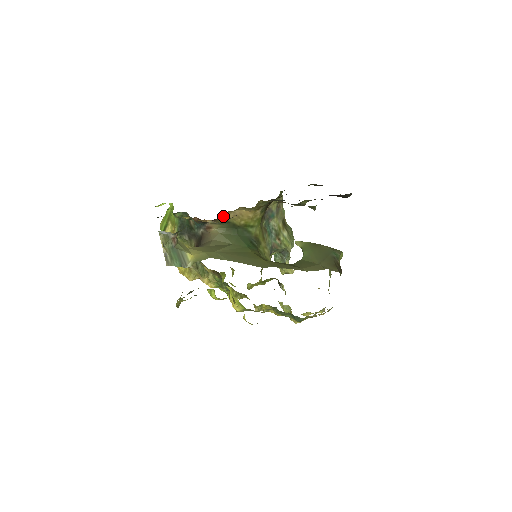
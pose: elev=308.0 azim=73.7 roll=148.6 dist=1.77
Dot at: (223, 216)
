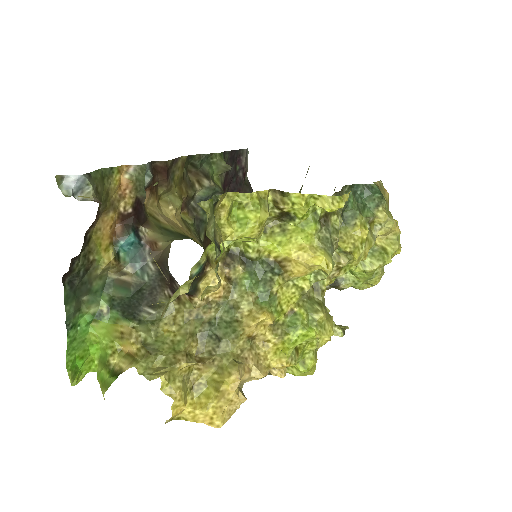
Dot at: (151, 218)
